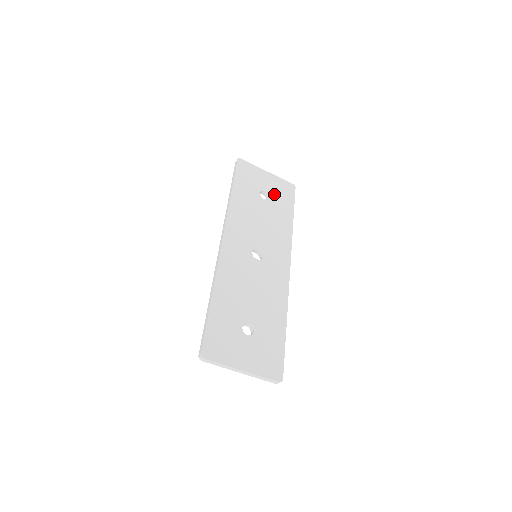
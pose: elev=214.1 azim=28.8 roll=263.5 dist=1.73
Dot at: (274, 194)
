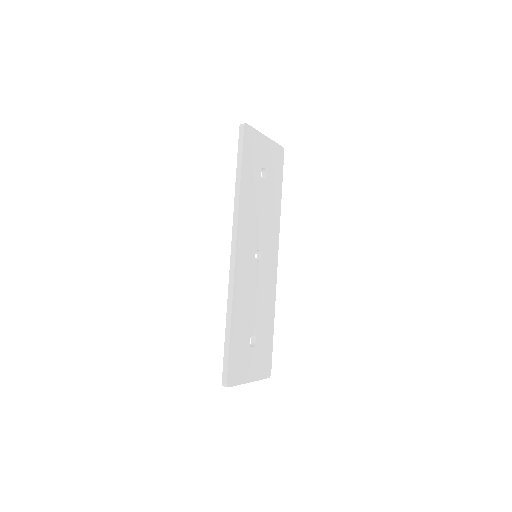
Dot at: (270, 168)
